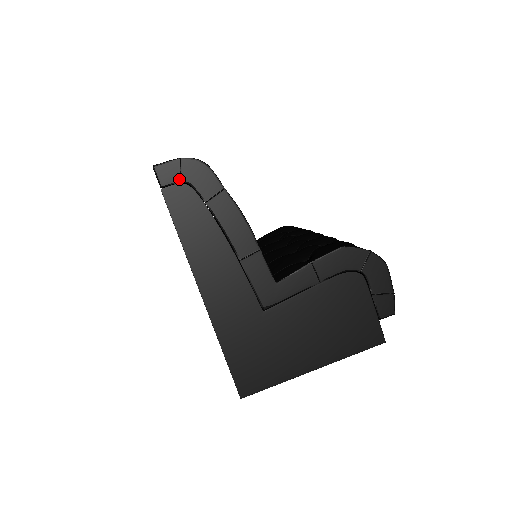
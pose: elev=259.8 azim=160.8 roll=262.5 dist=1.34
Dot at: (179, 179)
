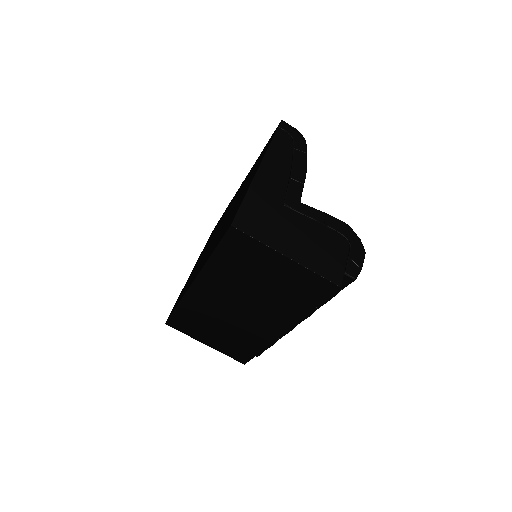
Dot at: (289, 133)
